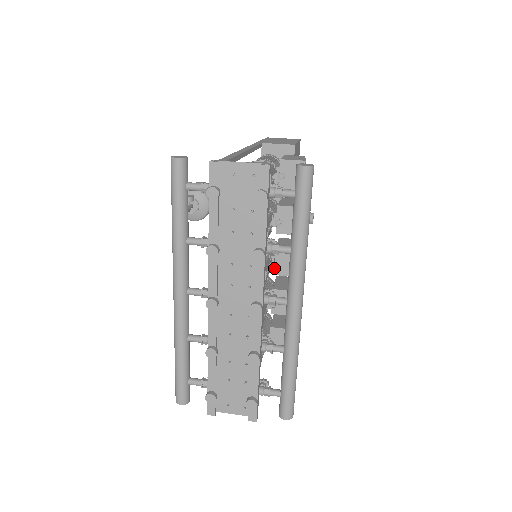
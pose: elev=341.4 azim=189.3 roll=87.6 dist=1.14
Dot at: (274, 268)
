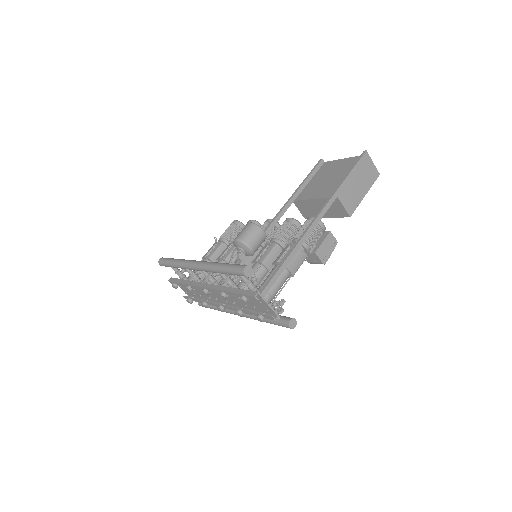
Dot at: occluded
